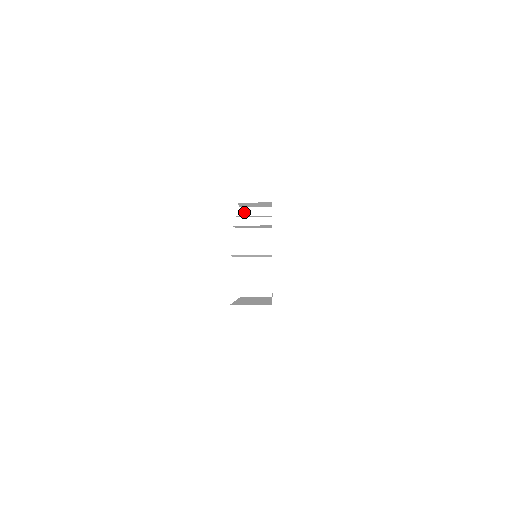
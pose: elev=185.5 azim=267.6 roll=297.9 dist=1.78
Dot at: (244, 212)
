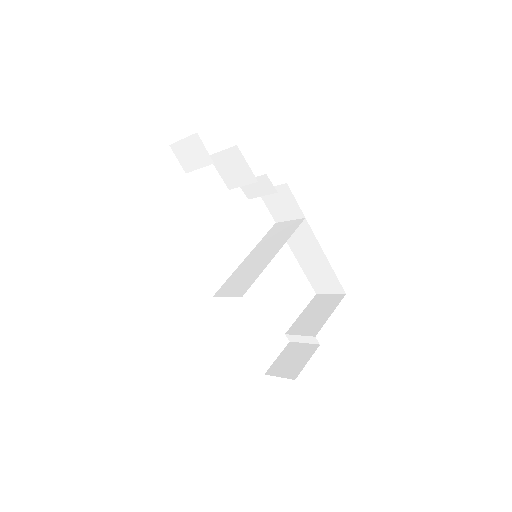
Dot at: (276, 226)
